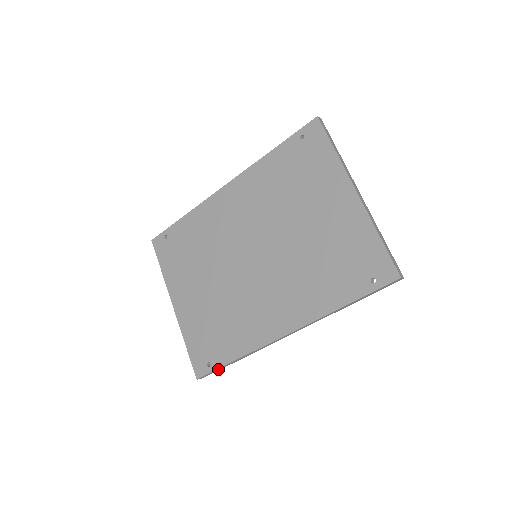
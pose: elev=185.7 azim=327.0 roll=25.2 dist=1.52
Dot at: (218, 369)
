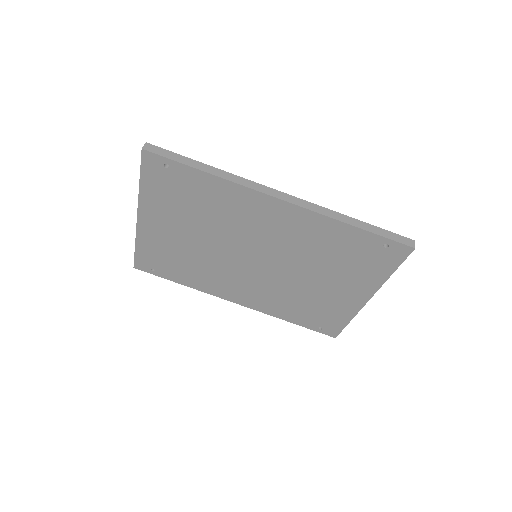
Dot at: (160, 274)
